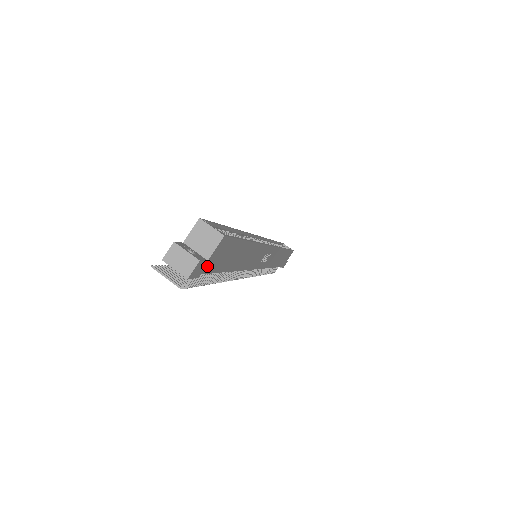
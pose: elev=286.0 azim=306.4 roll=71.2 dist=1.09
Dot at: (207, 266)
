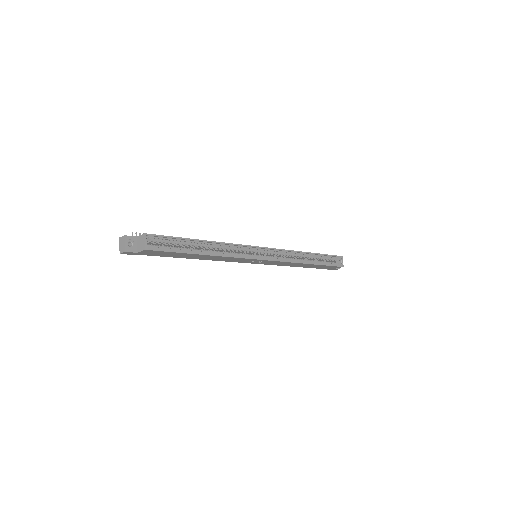
Dot at: (141, 254)
